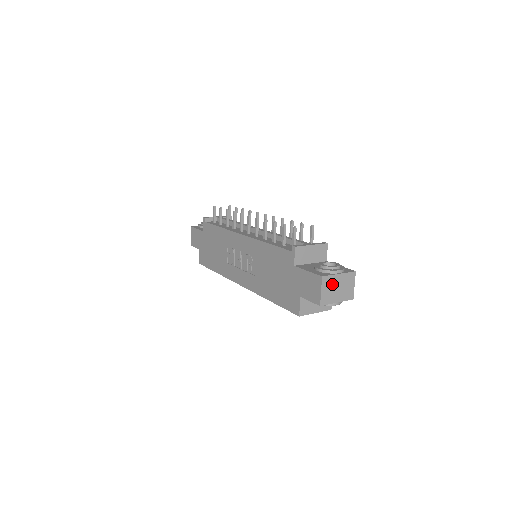
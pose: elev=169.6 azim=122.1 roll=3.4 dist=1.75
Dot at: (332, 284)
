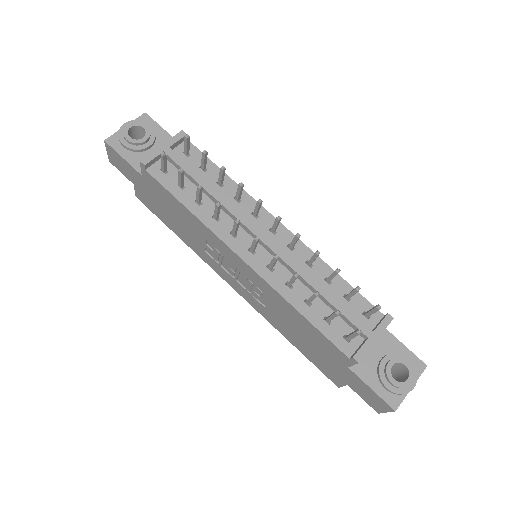
Dot at: occluded
